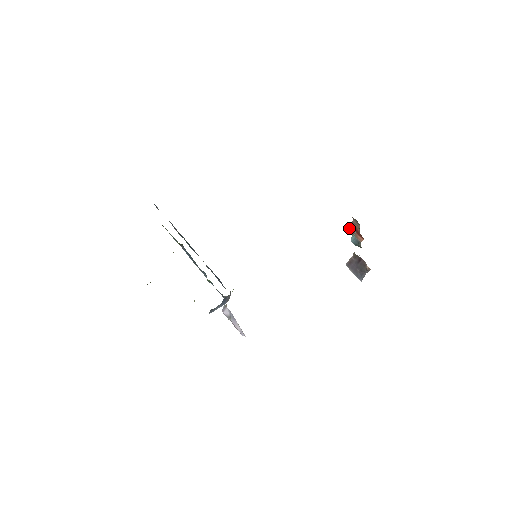
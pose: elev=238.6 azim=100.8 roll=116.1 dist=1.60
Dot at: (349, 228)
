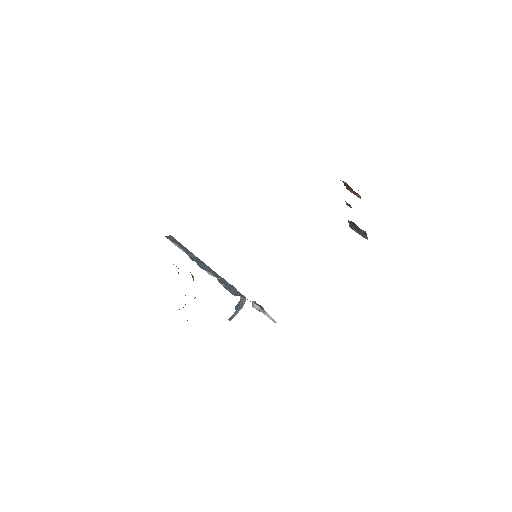
Dot at: occluded
